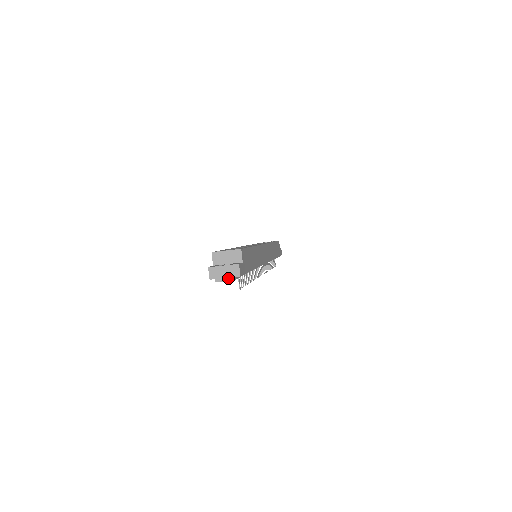
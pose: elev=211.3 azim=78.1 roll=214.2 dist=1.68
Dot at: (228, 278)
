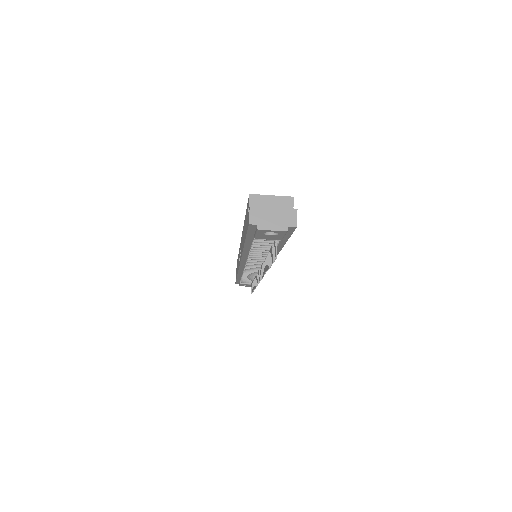
Dot at: (278, 226)
